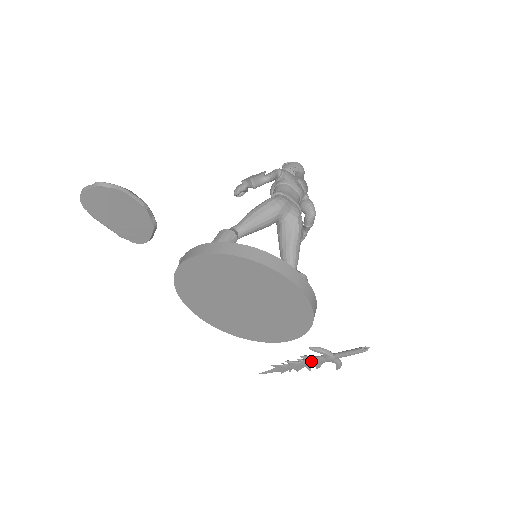
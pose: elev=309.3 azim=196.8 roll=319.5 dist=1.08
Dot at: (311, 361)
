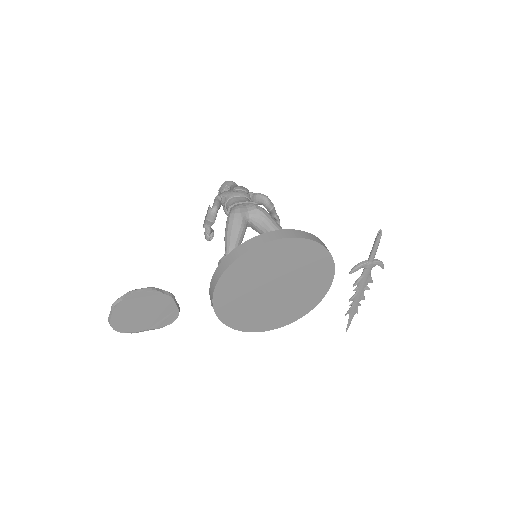
Dot at: (362, 281)
